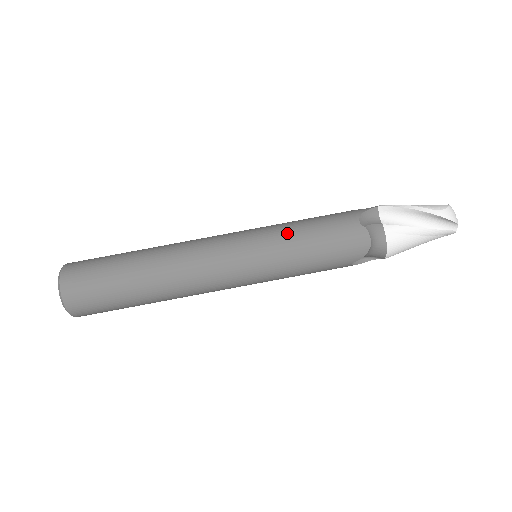
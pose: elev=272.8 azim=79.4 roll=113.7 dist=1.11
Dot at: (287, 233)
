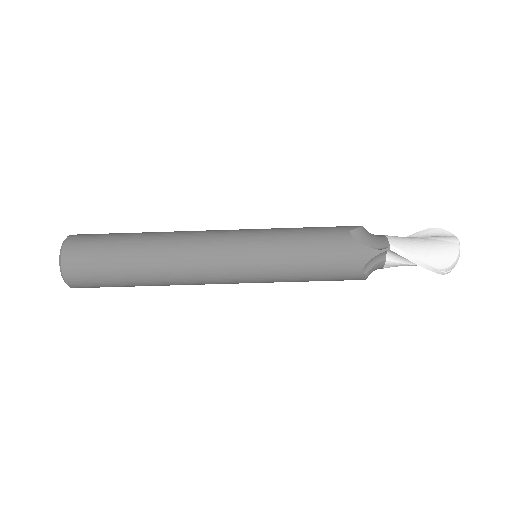
Dot at: (290, 270)
